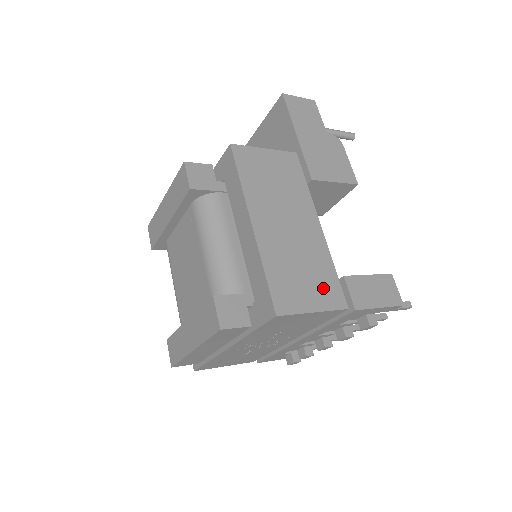
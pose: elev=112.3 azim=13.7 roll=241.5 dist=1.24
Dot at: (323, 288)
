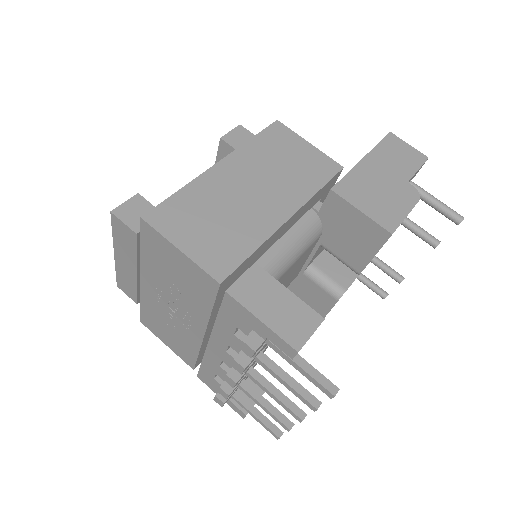
Dot at: (217, 248)
